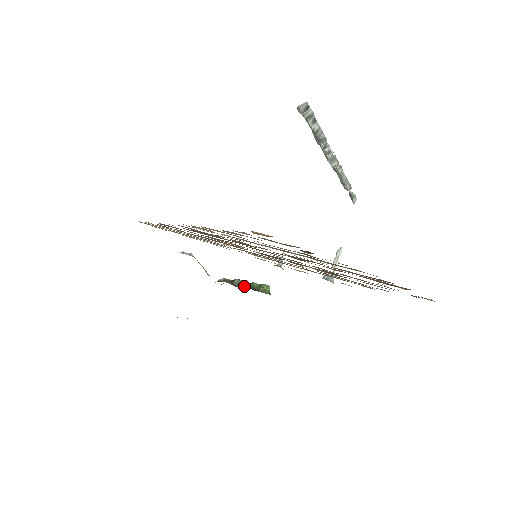
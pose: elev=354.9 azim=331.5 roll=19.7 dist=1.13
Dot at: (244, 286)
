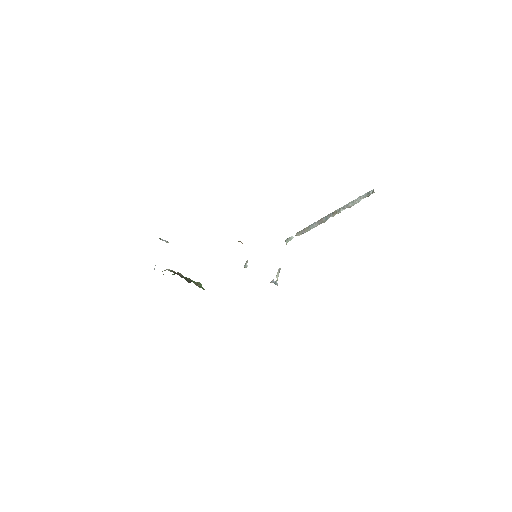
Dot at: (187, 279)
